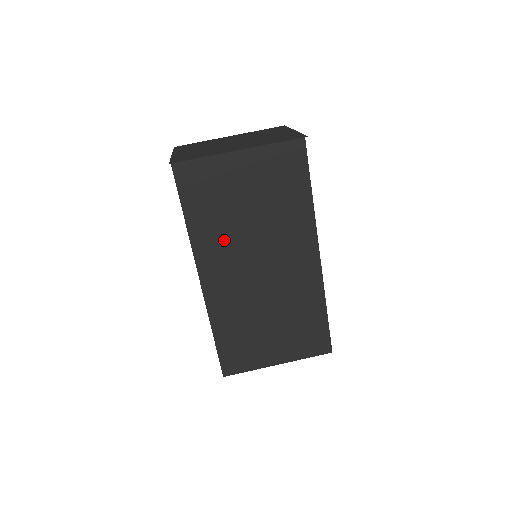
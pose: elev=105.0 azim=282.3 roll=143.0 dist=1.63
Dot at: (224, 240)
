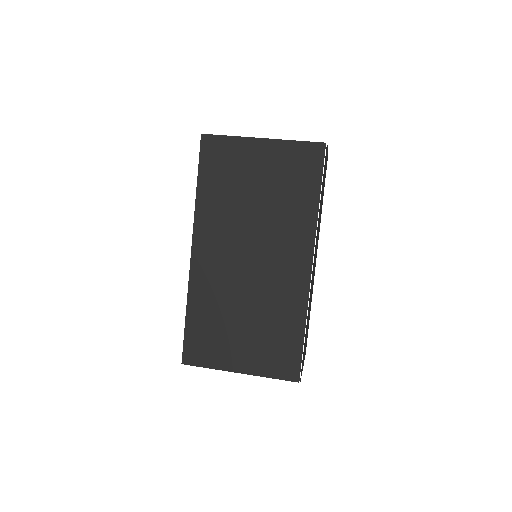
Dot at: (225, 219)
